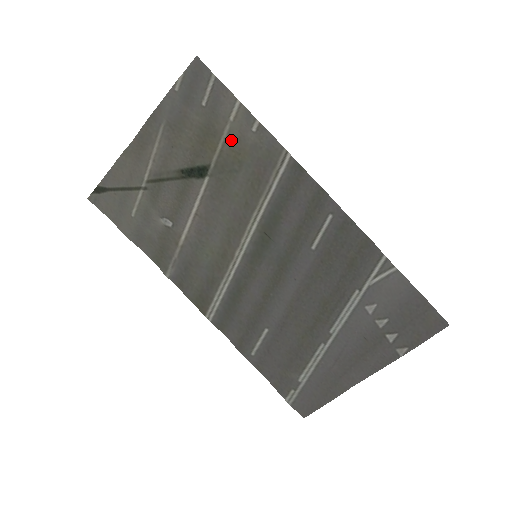
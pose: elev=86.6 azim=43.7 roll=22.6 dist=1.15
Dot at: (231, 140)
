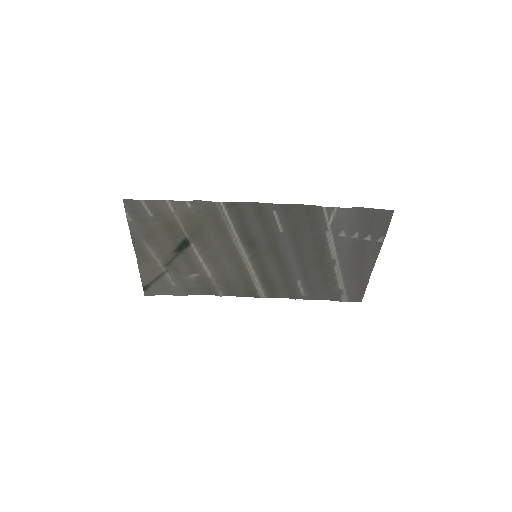
Dot at: (184, 218)
